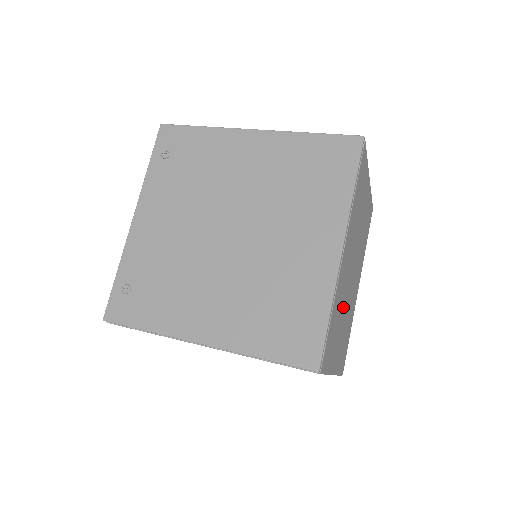
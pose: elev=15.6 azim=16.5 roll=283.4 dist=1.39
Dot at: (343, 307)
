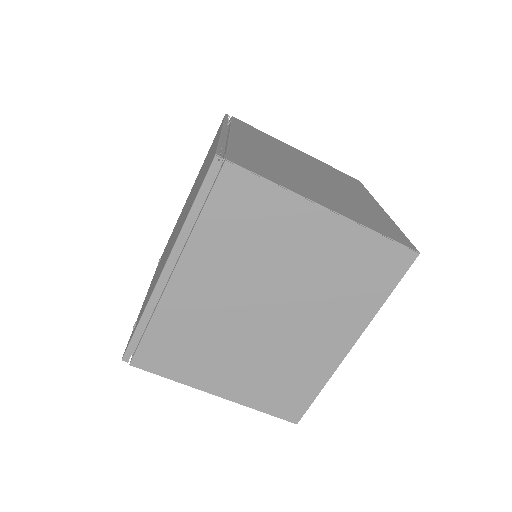
Dot at: (295, 175)
